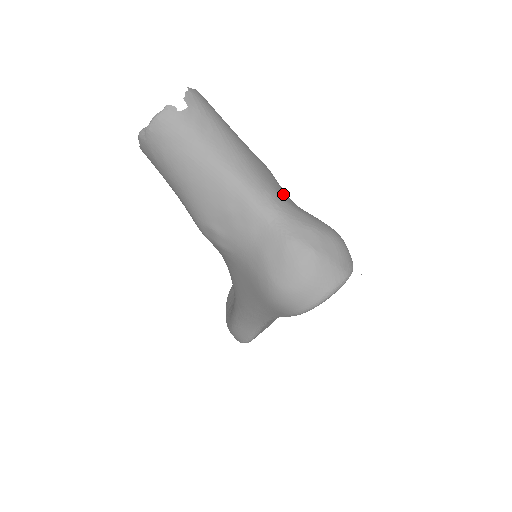
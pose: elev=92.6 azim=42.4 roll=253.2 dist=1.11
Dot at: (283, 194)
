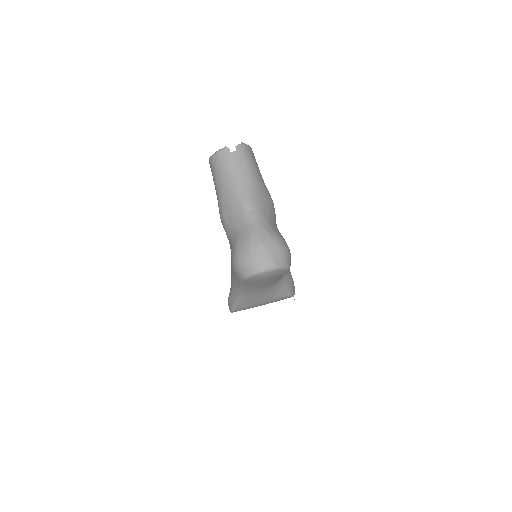
Dot at: (267, 214)
